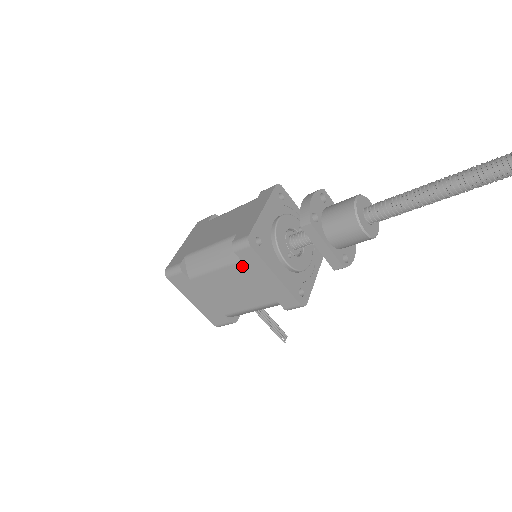
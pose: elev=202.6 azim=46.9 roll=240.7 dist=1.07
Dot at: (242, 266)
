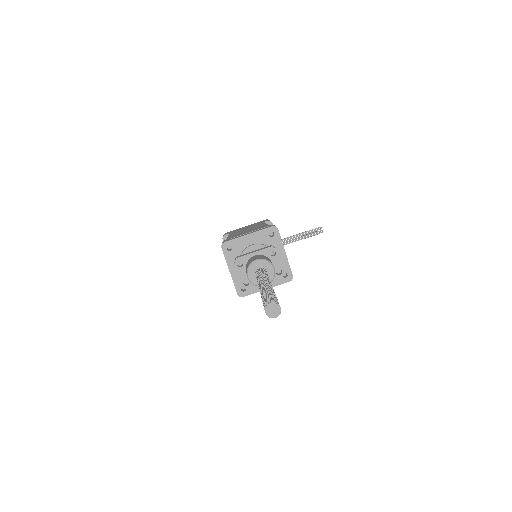
Dot at: occluded
